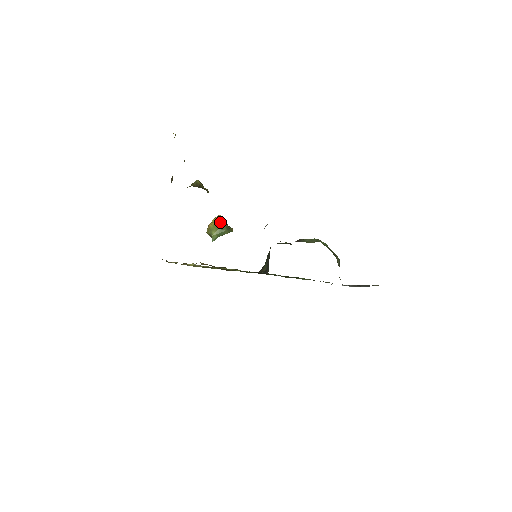
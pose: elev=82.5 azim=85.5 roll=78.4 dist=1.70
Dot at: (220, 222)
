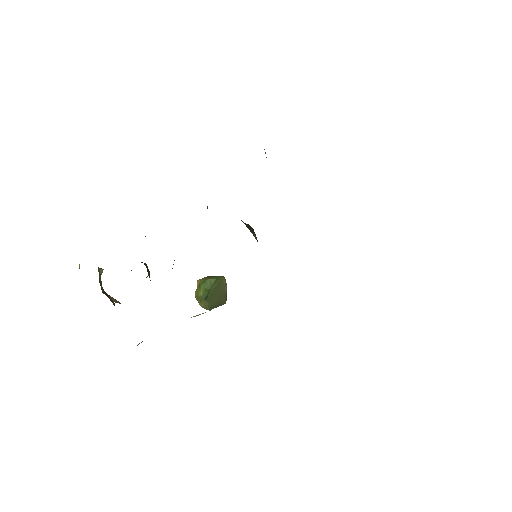
Dot at: (199, 282)
